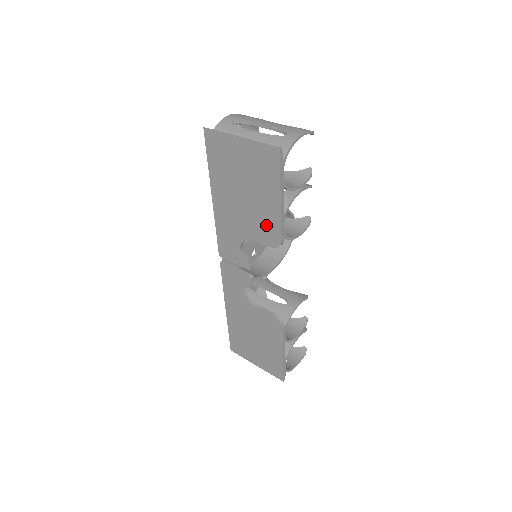
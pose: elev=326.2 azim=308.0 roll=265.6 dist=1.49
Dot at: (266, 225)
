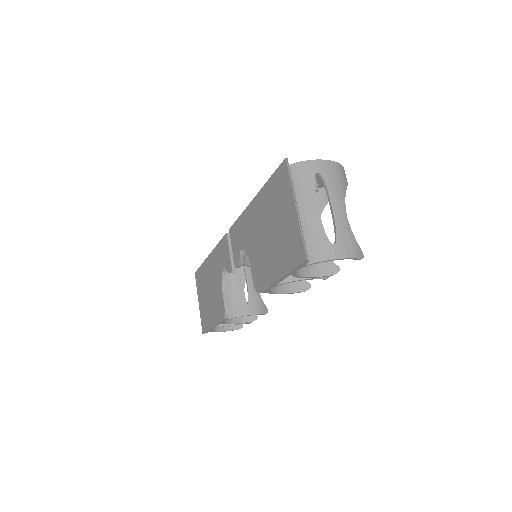
Dot at: (262, 271)
